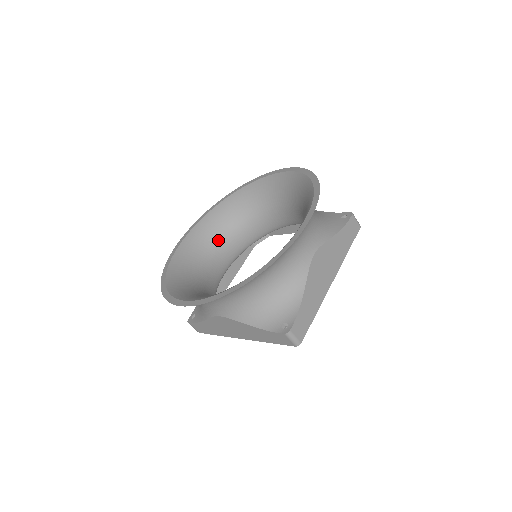
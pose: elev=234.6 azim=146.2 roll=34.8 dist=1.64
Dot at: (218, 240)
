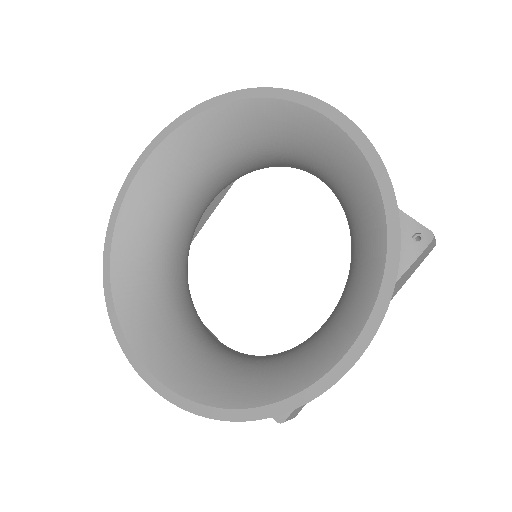
Dot at: (197, 178)
